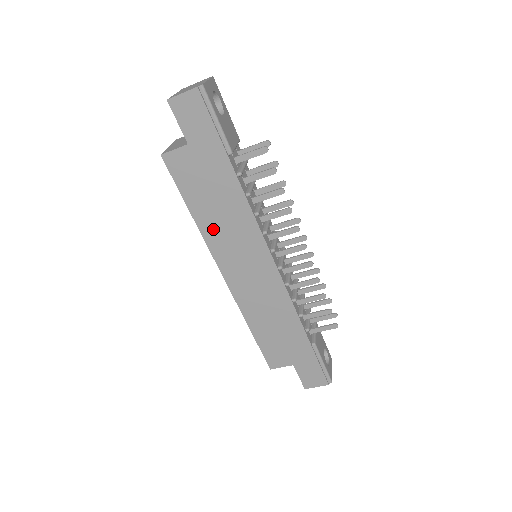
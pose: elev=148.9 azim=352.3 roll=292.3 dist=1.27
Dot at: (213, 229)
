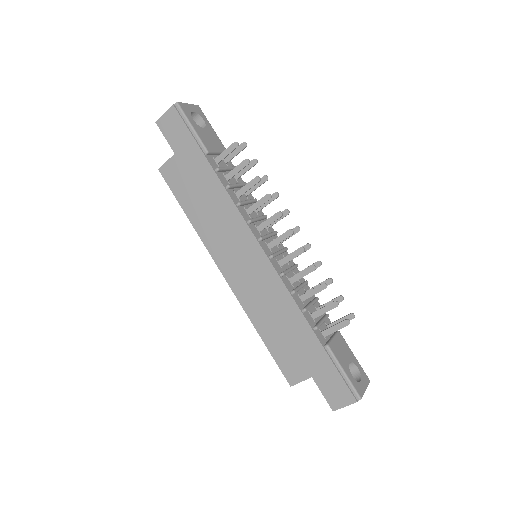
Dot at: (206, 228)
